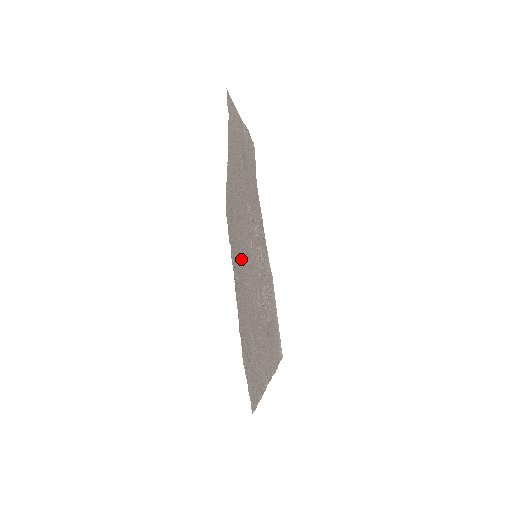
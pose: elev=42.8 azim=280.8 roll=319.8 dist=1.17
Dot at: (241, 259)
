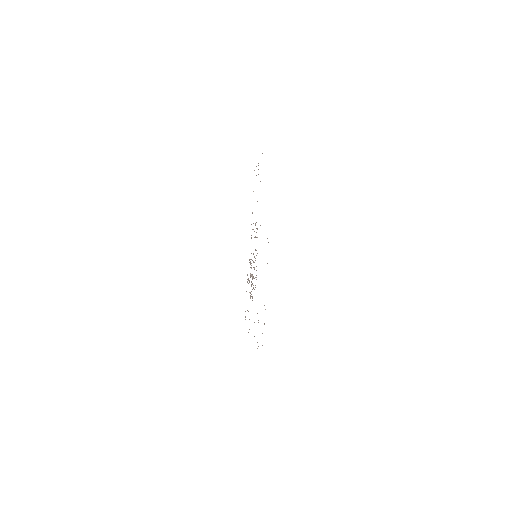
Dot at: occluded
